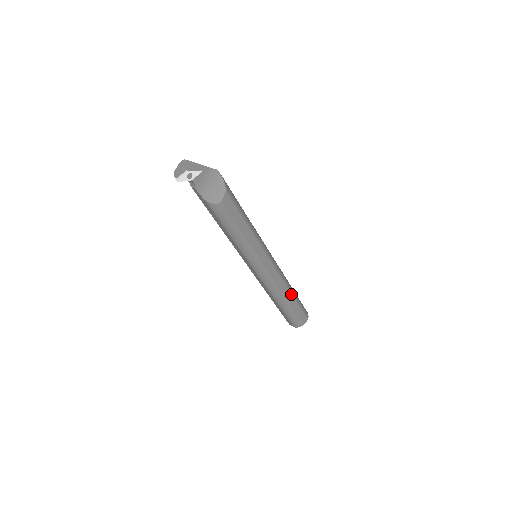
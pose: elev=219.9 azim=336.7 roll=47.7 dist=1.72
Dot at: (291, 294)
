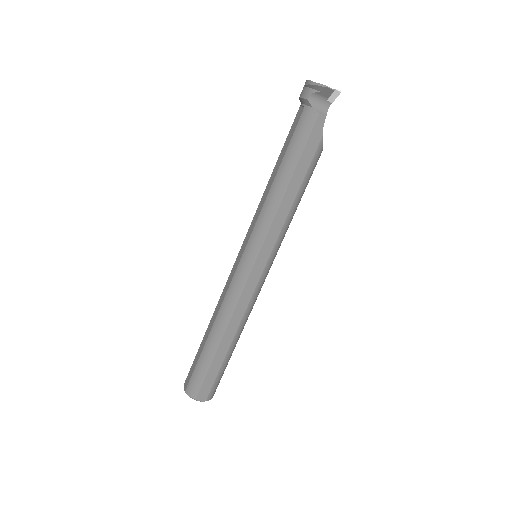
Dot at: occluded
